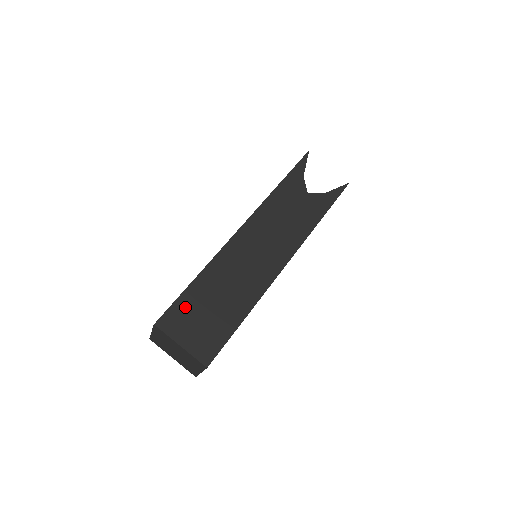
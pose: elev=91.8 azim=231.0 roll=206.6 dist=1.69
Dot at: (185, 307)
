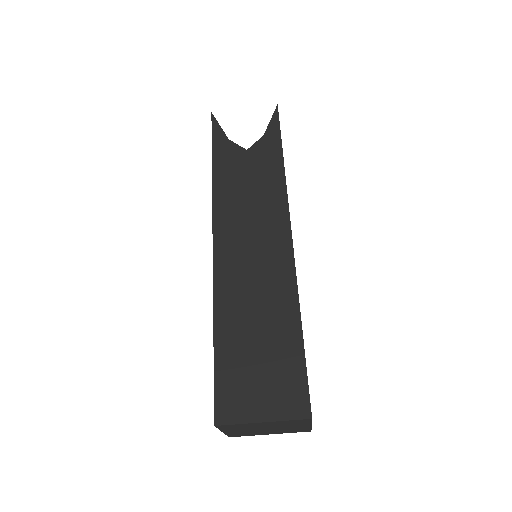
Dot at: (230, 376)
